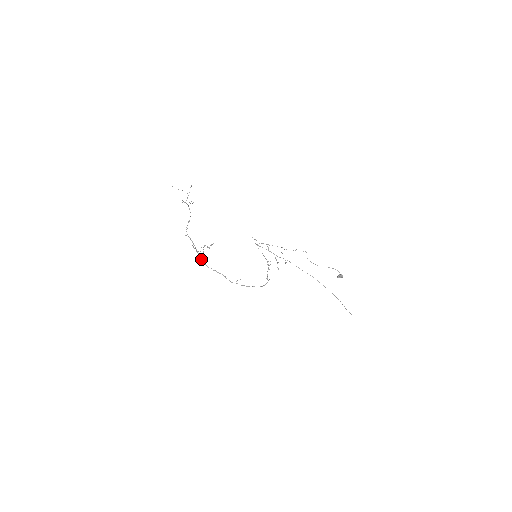
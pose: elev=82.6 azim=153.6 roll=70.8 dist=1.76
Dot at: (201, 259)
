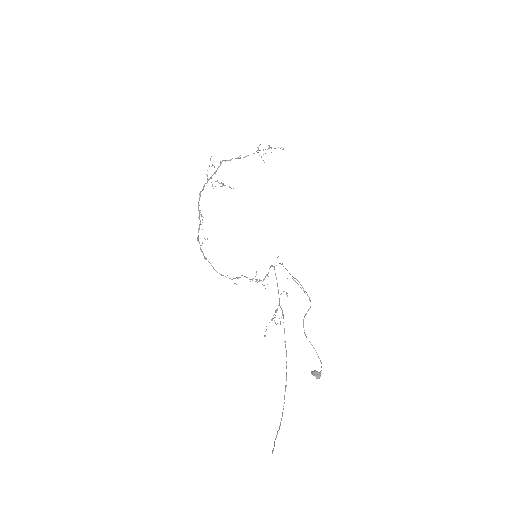
Dot at: (203, 189)
